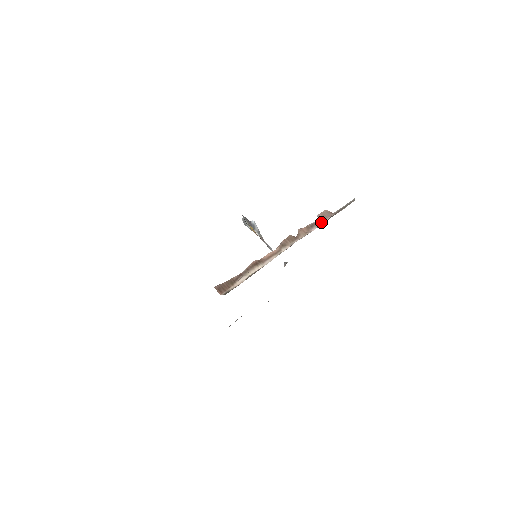
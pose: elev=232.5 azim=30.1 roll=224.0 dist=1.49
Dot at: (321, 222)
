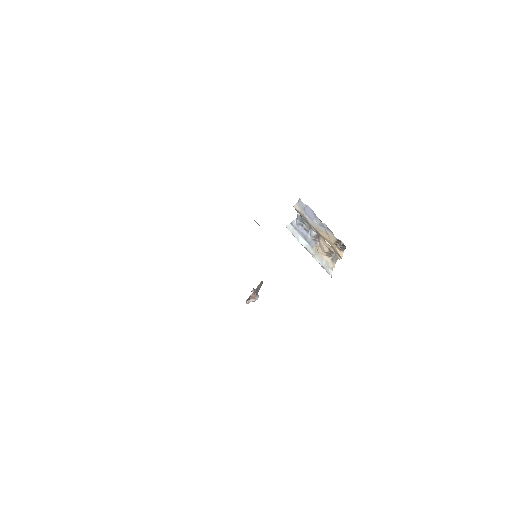
Dot at: occluded
